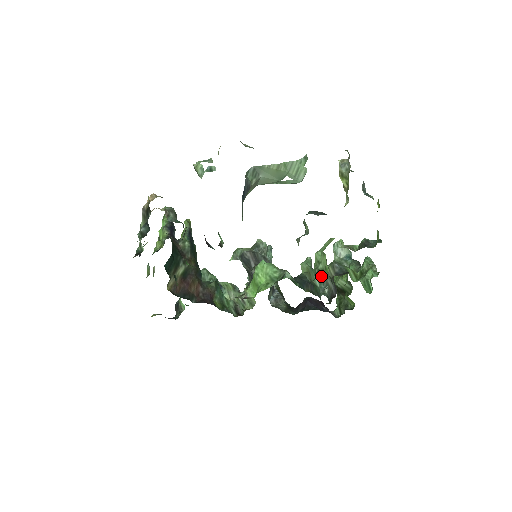
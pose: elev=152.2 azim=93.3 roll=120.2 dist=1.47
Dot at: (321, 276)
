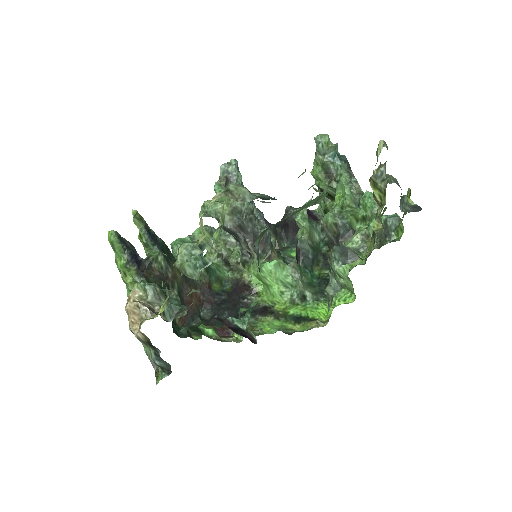
Dot at: (343, 290)
